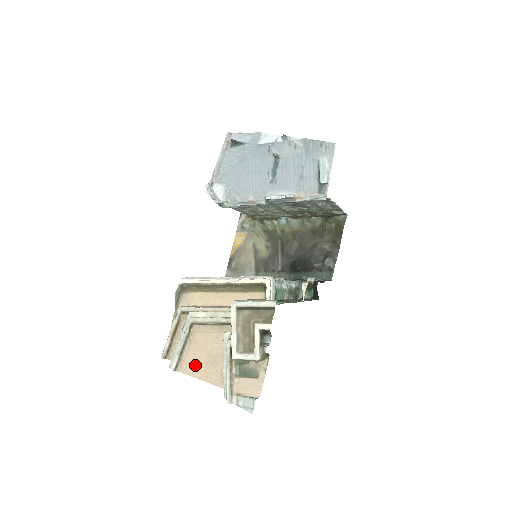
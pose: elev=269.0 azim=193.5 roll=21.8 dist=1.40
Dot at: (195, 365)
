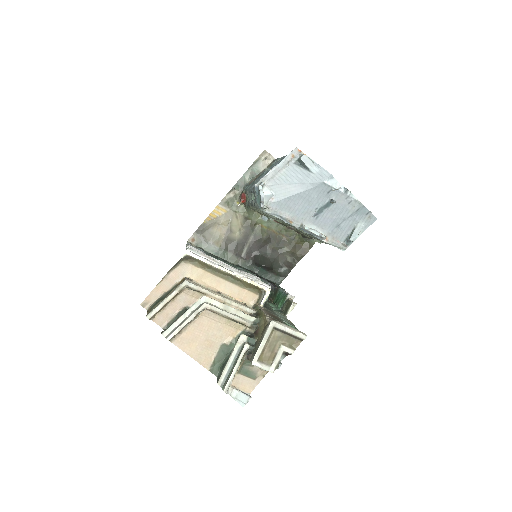
Dot at: (190, 342)
